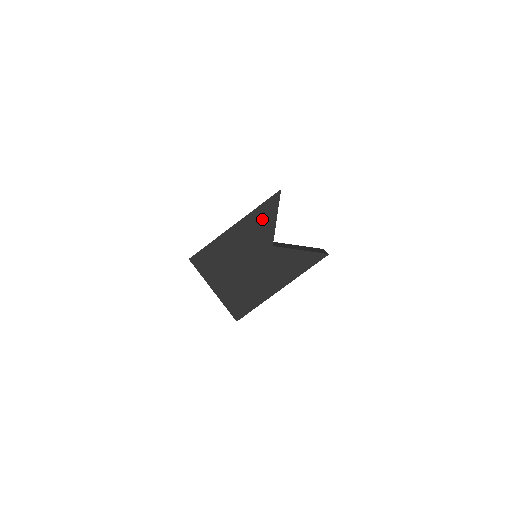
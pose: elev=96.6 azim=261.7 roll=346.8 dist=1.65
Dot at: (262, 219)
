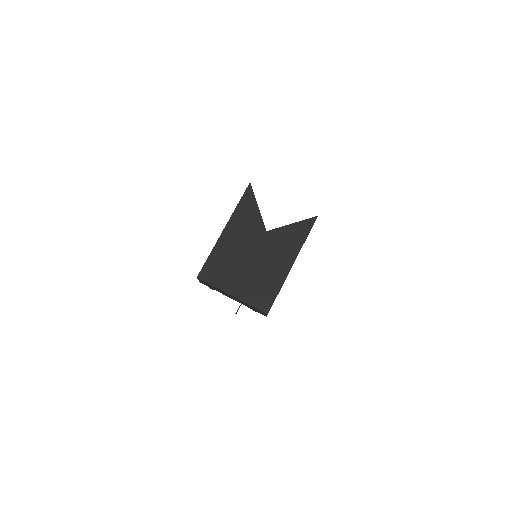
Dot at: (246, 213)
